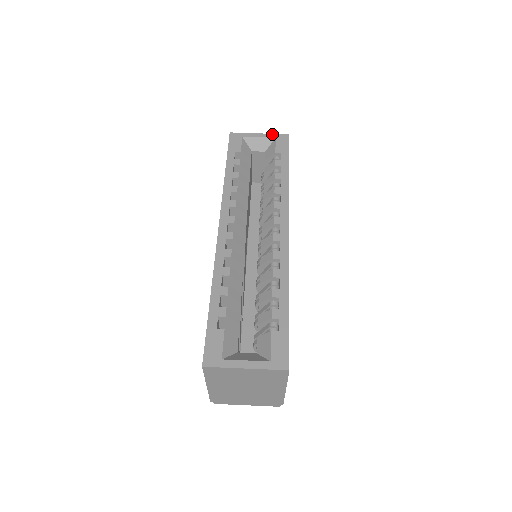
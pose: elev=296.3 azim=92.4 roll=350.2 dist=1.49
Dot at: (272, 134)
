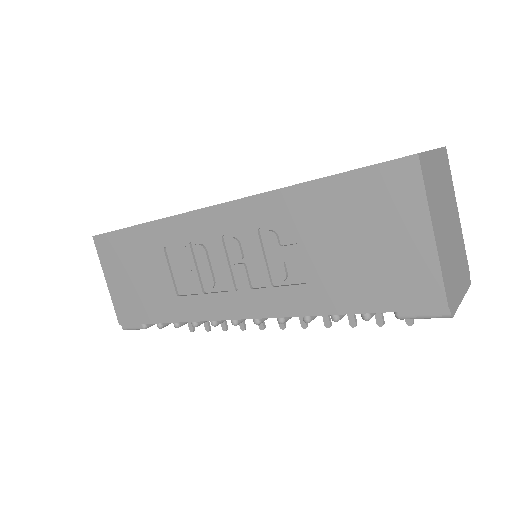
Dot at: occluded
